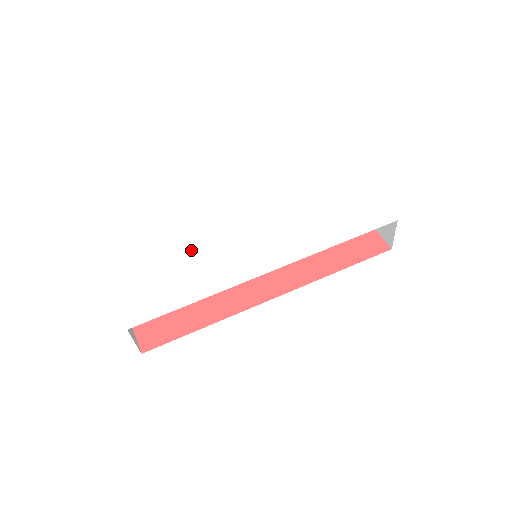
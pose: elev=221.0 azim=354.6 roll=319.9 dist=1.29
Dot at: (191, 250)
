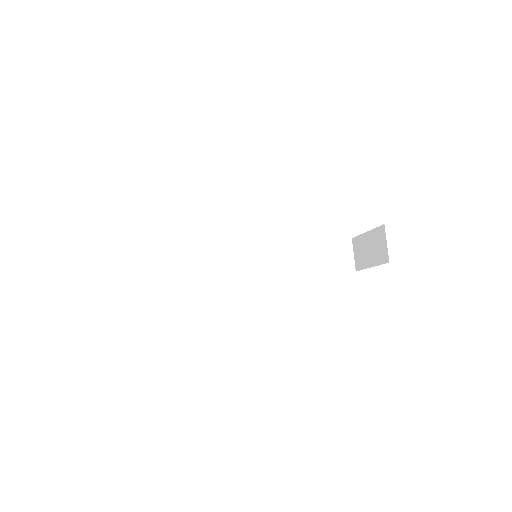
Dot at: occluded
